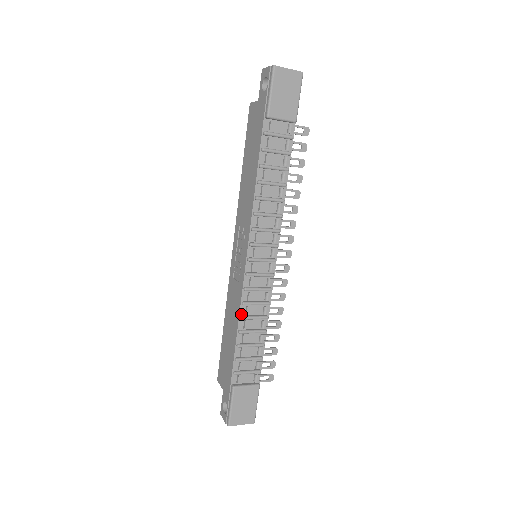
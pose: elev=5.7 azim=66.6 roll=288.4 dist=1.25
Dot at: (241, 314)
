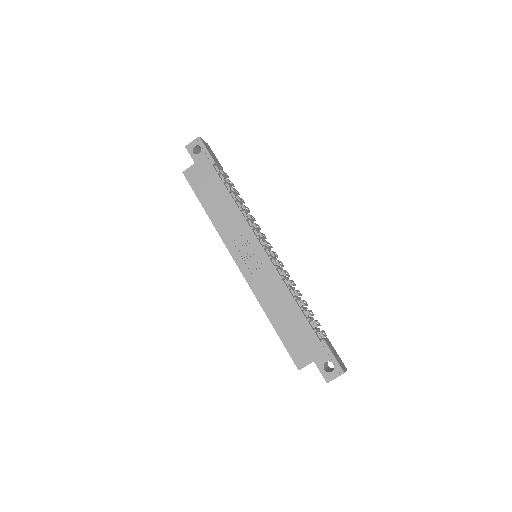
Dot at: (286, 286)
